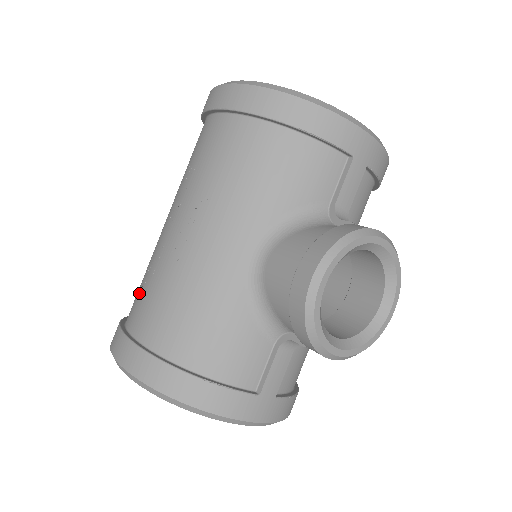
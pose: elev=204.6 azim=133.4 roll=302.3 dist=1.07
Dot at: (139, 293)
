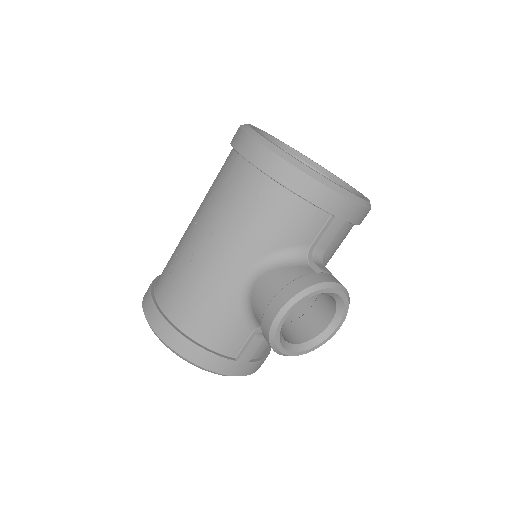
Dot at: (166, 272)
